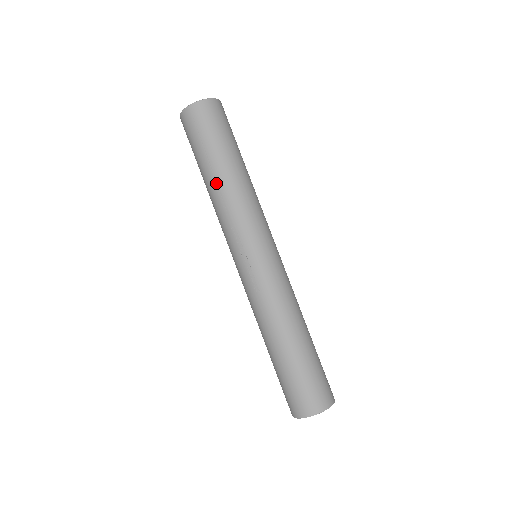
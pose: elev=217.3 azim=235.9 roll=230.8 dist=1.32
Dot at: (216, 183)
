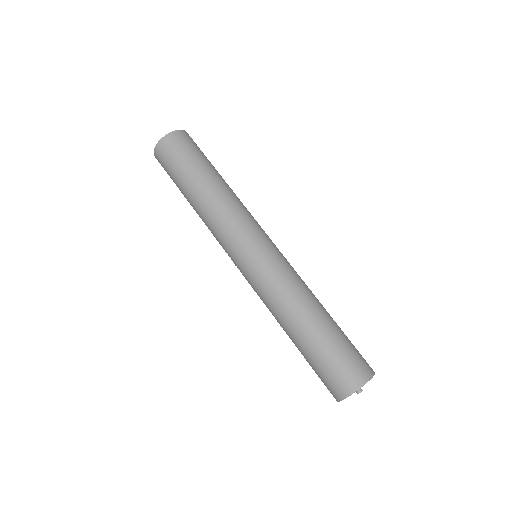
Dot at: occluded
